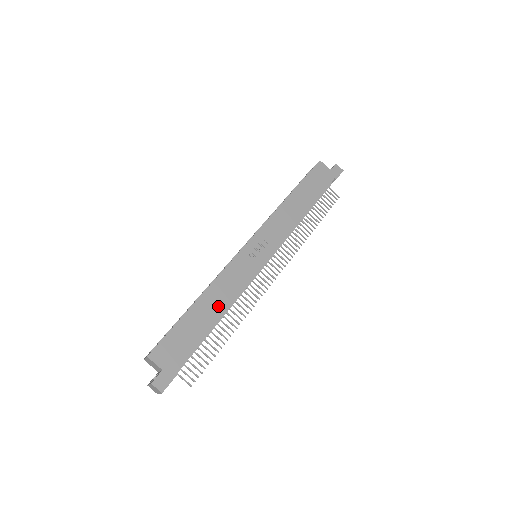
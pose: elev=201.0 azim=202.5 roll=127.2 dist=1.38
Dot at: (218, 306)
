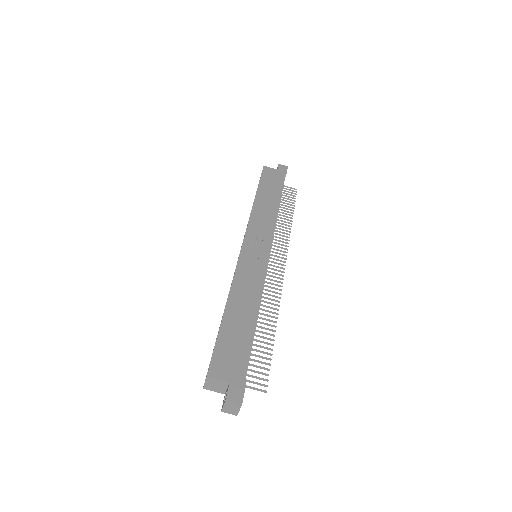
Dot at: (248, 305)
